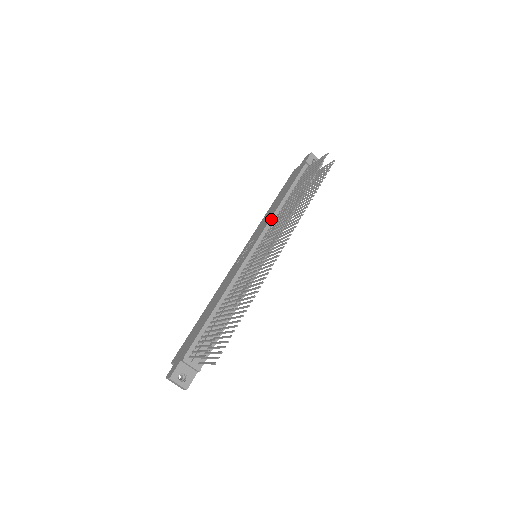
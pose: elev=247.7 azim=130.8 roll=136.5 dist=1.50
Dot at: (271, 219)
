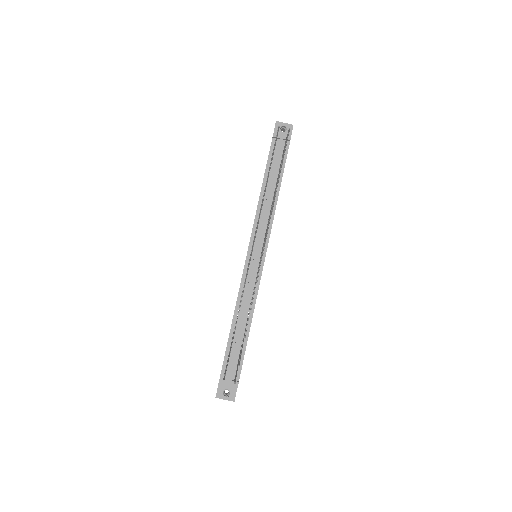
Dot at: (256, 215)
